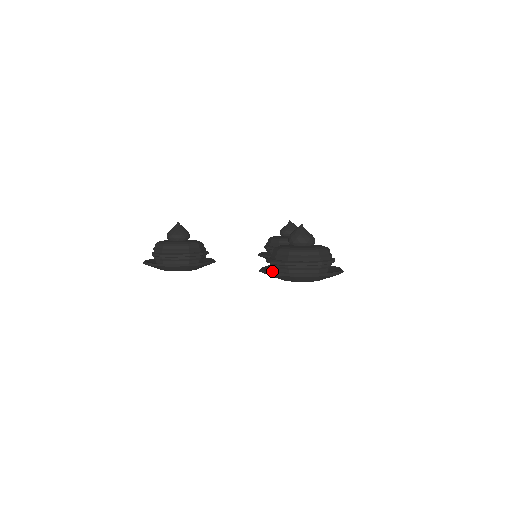
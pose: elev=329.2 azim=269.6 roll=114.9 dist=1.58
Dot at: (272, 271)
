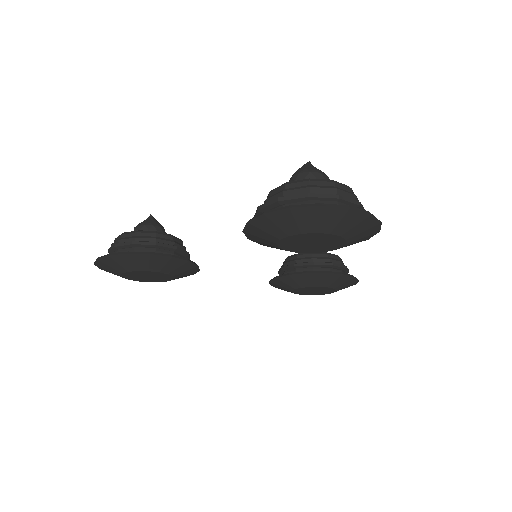
Dot at: occluded
